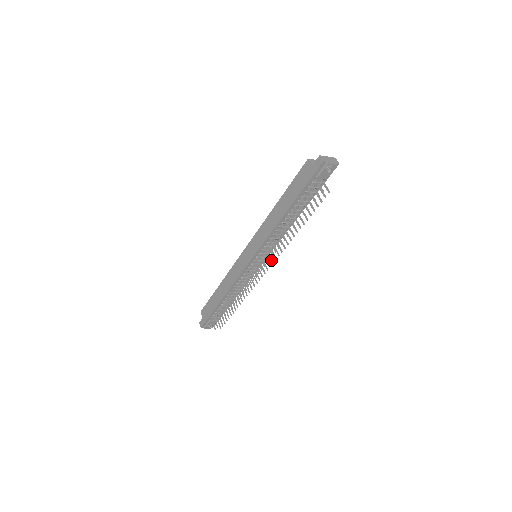
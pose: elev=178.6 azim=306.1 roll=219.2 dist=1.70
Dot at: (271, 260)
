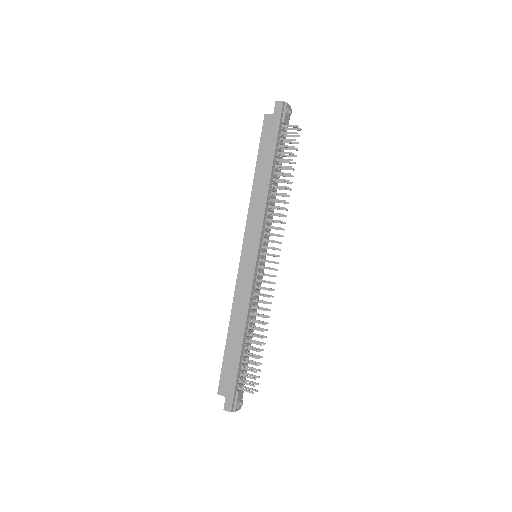
Dot at: occluded
